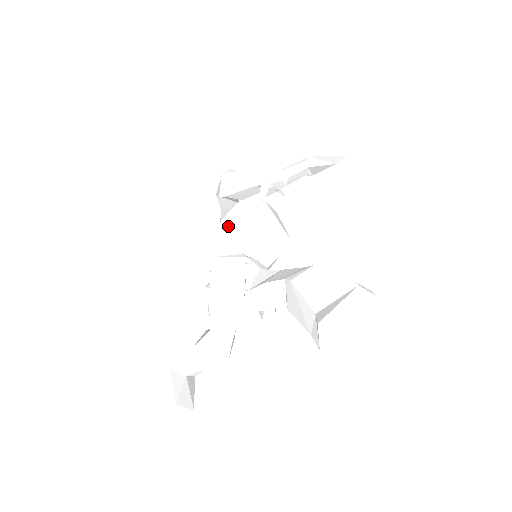
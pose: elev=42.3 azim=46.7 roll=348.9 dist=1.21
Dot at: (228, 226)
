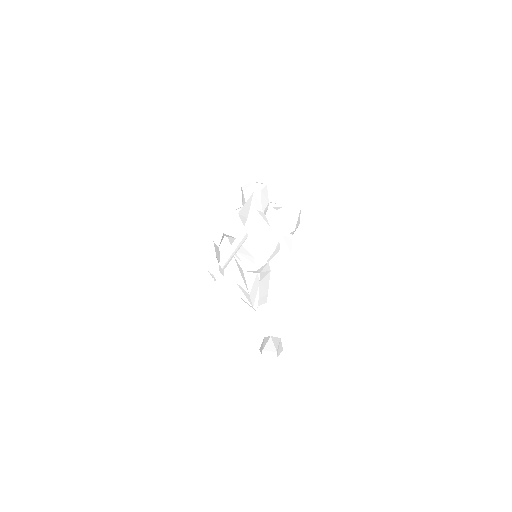
Dot at: (230, 243)
